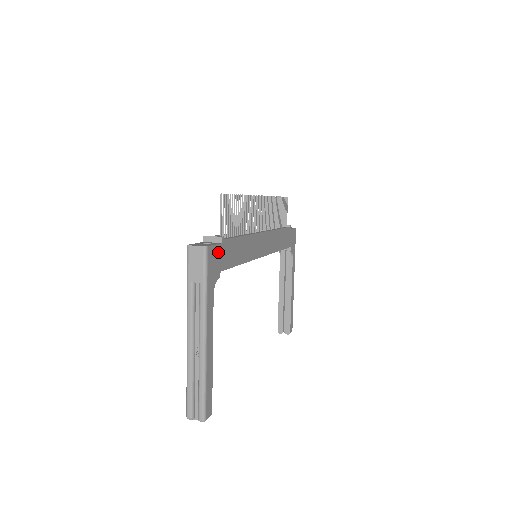
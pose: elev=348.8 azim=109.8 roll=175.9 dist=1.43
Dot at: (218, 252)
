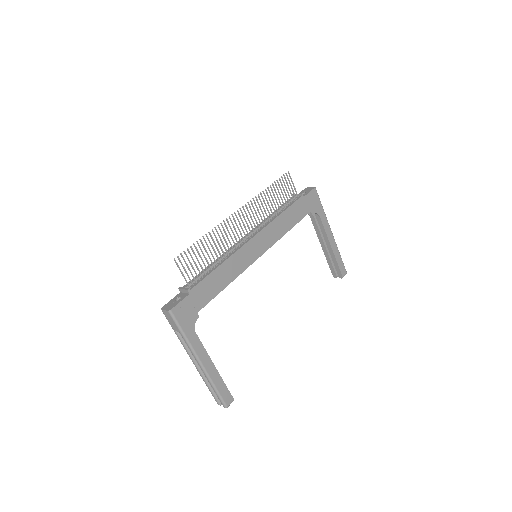
Dot at: (187, 303)
